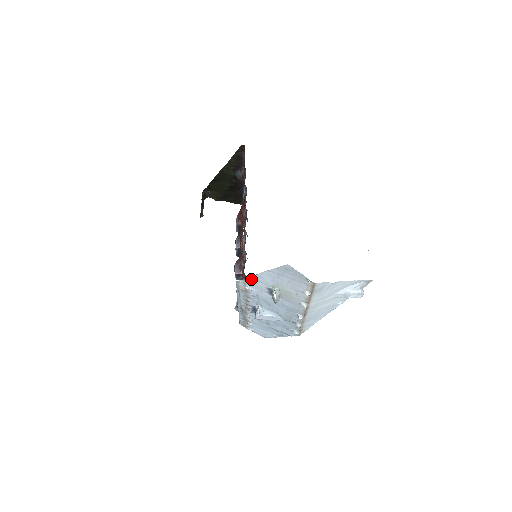
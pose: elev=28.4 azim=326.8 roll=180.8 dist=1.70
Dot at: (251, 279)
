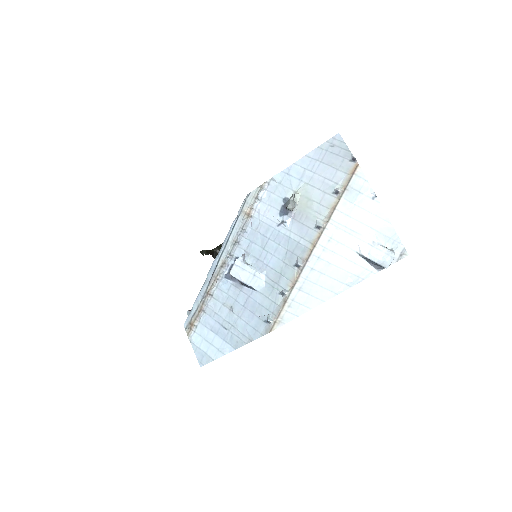
Dot at: (272, 183)
